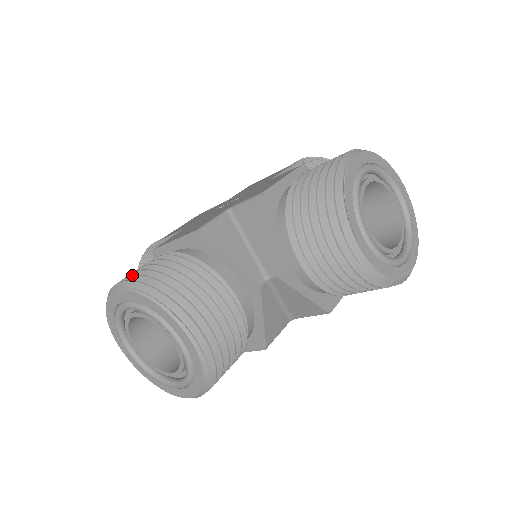
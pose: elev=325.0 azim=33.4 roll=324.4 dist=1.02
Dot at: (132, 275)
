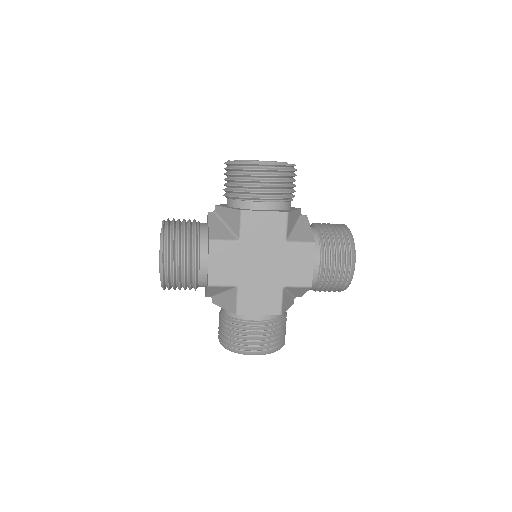
Dot at: occluded
